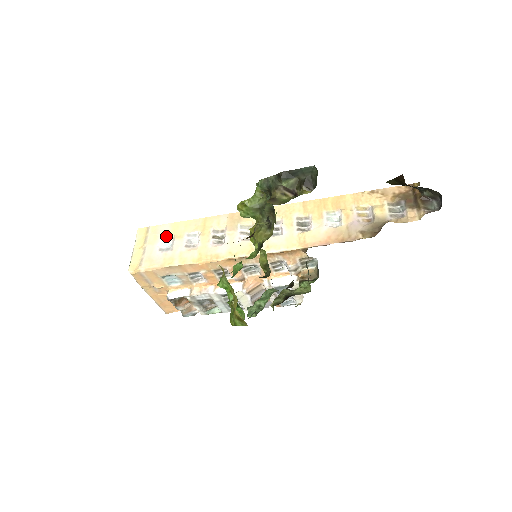
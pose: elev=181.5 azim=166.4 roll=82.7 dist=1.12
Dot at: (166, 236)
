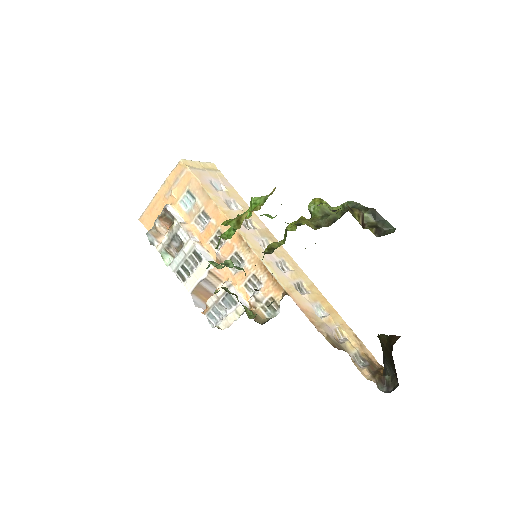
Dot at: (223, 184)
